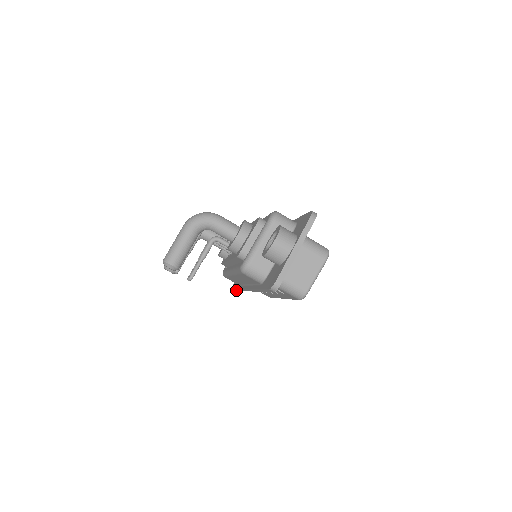
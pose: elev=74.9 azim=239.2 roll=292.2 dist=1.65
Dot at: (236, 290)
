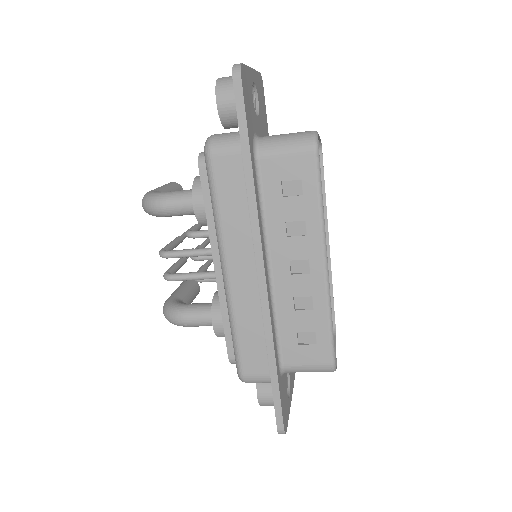
Dot at: occluded
